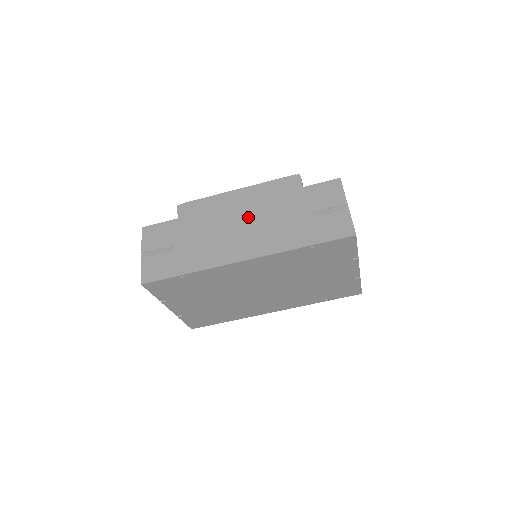
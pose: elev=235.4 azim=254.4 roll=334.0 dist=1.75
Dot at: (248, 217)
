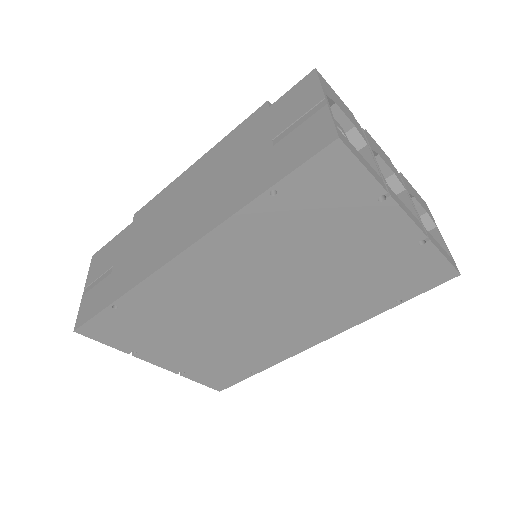
Dot at: (193, 189)
